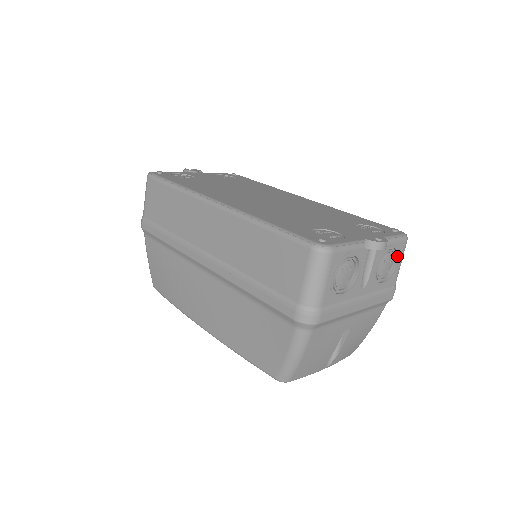
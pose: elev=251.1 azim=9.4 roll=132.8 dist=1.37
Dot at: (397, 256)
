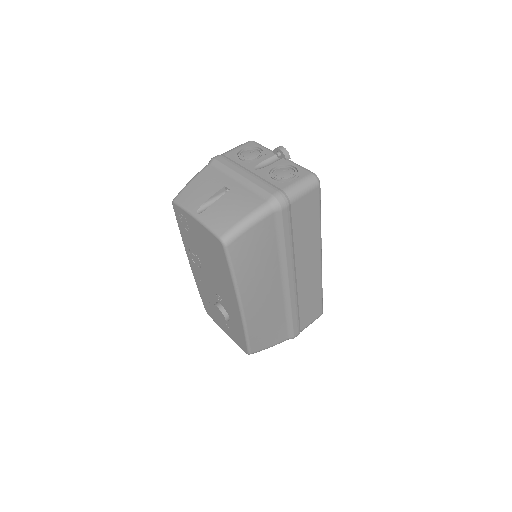
Dot at: (297, 175)
